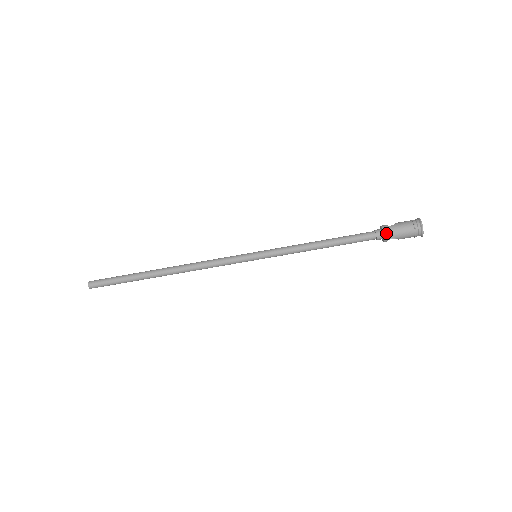
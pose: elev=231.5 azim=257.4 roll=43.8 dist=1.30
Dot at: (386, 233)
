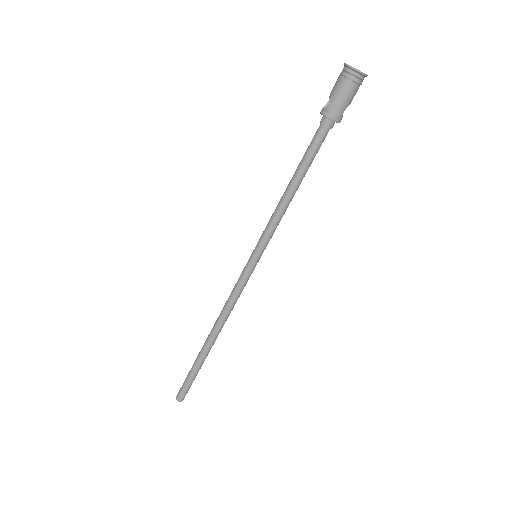
Dot at: (334, 117)
